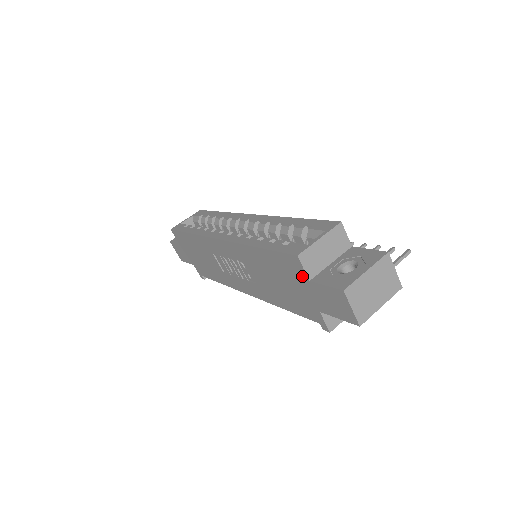
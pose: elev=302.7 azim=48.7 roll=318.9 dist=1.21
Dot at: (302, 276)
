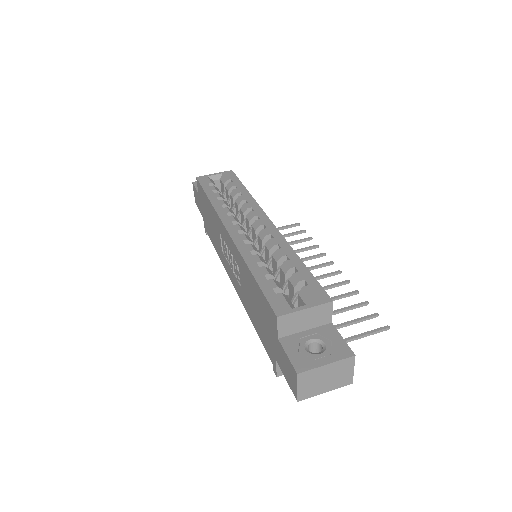
Dot at: (274, 330)
